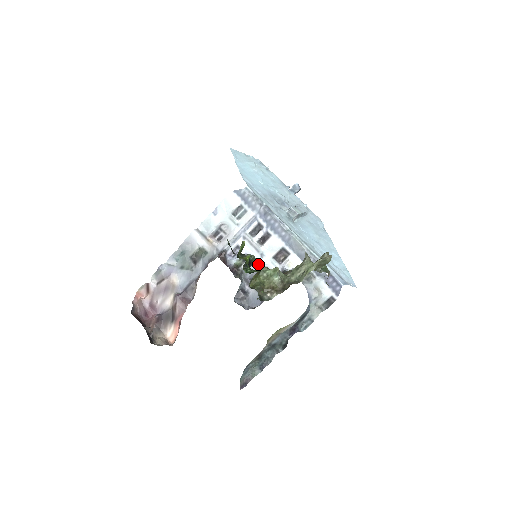
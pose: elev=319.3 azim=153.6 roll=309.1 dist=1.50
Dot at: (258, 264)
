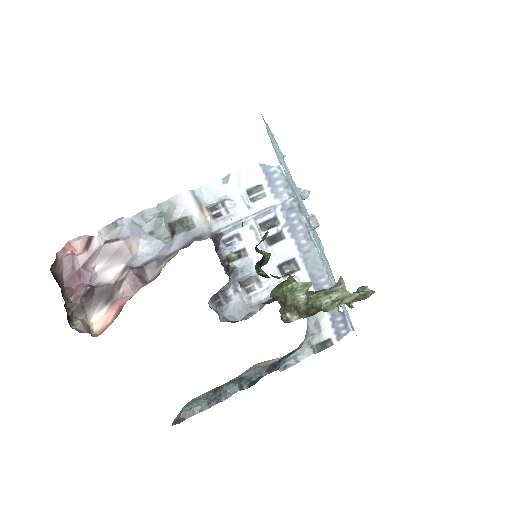
Dot at: occluded
